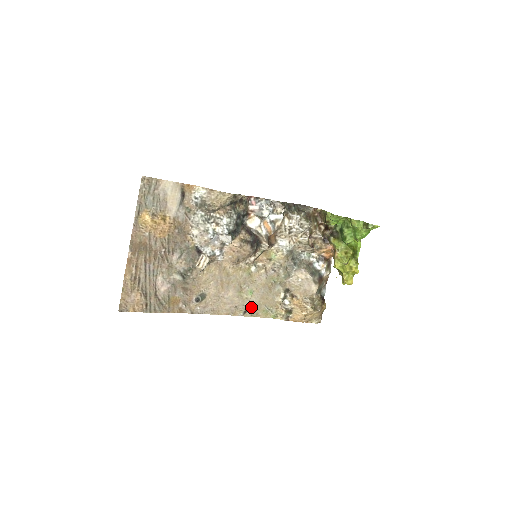
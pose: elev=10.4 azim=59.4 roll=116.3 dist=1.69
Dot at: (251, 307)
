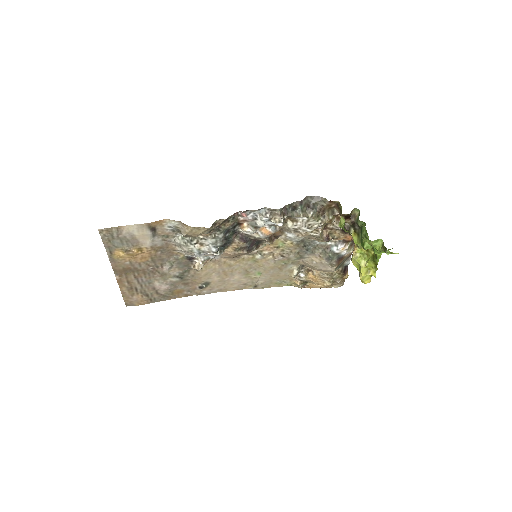
Dot at: (261, 283)
